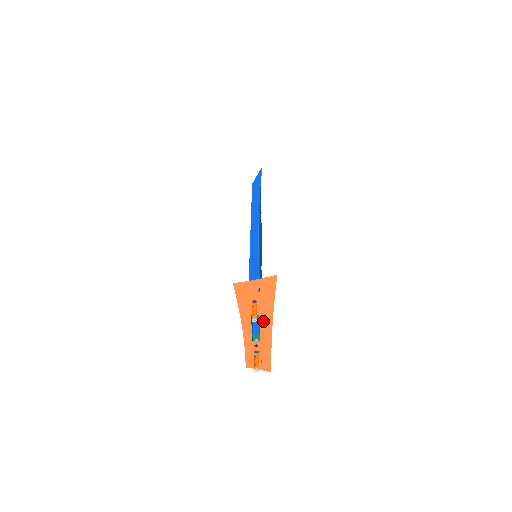
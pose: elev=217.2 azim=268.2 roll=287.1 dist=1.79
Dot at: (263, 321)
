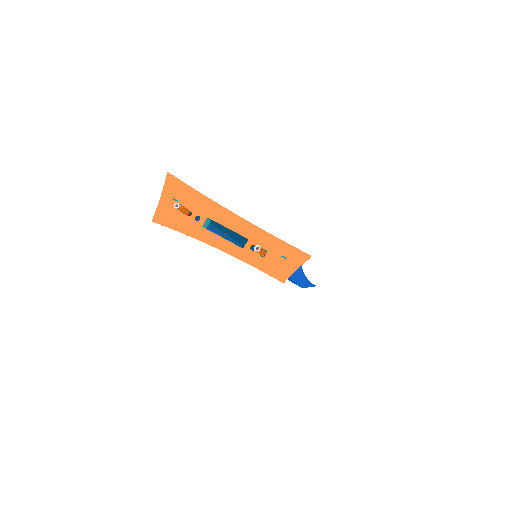
Dot at: (219, 219)
